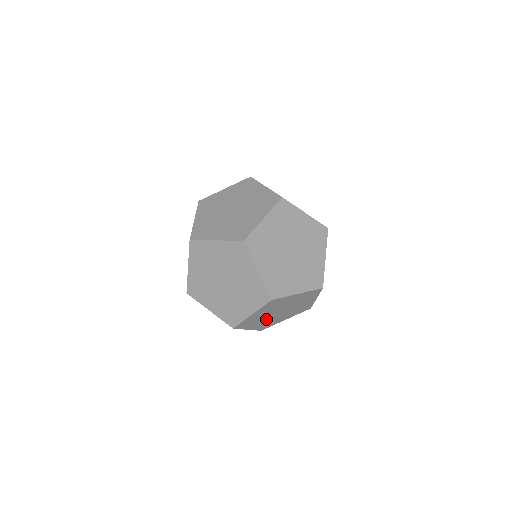
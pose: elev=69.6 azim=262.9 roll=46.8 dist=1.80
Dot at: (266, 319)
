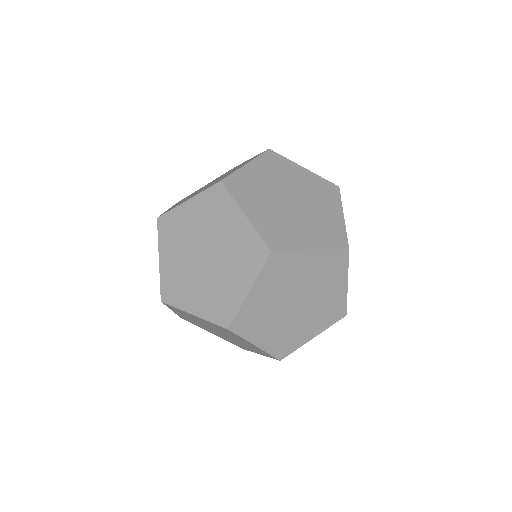
Dot at: occluded
